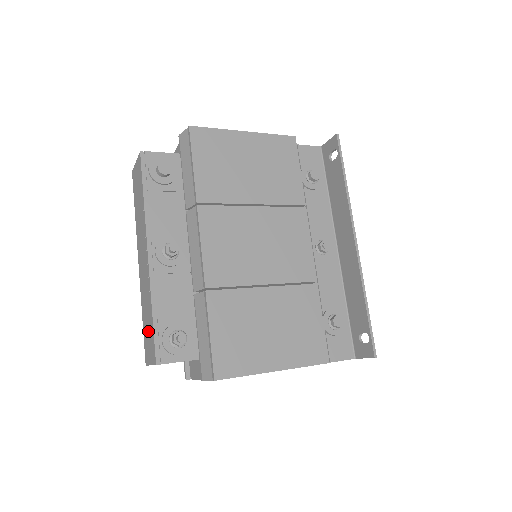
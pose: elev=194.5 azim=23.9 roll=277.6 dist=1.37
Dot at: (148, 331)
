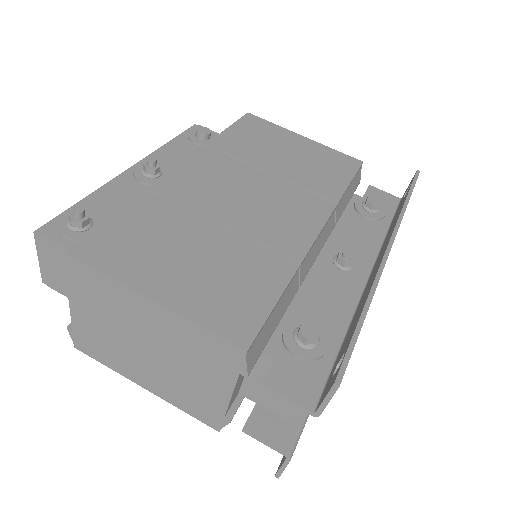
Dot at: occluded
